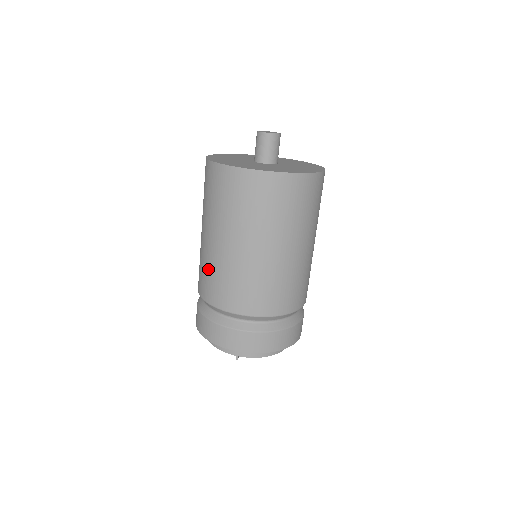
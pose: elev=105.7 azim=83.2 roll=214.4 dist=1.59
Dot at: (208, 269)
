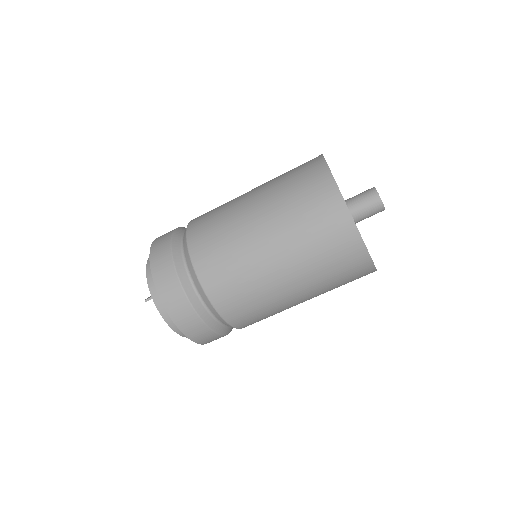
Dot at: (221, 223)
